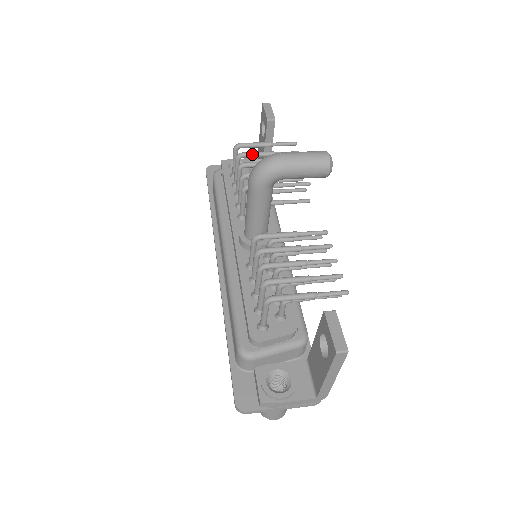
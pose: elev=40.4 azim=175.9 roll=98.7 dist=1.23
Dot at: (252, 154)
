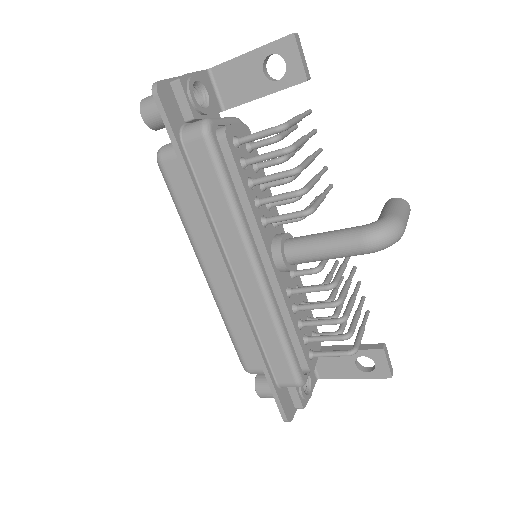
Dot at: (300, 146)
